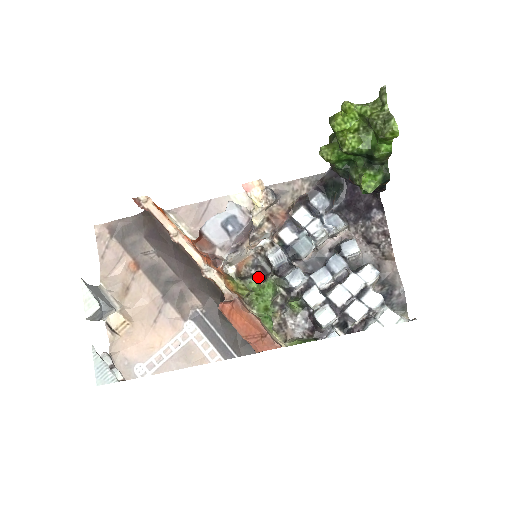
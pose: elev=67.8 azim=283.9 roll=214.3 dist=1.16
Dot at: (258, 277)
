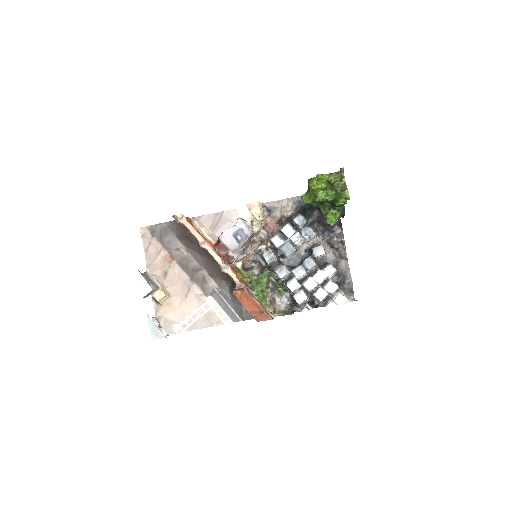
Dot at: (257, 269)
